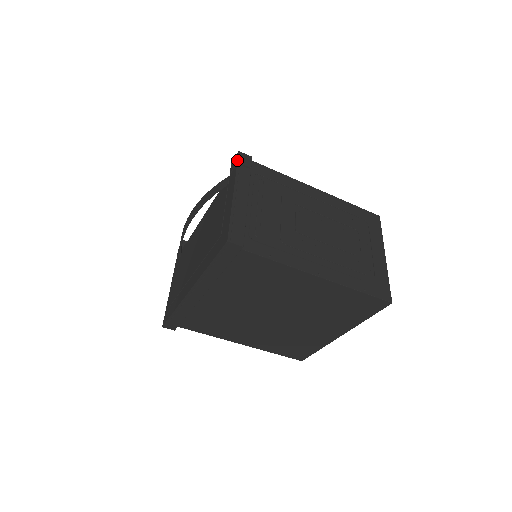
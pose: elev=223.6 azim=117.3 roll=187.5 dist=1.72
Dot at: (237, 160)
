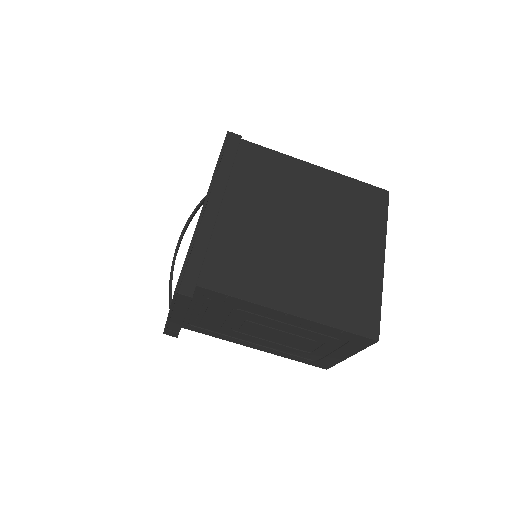
Dot at: occluded
